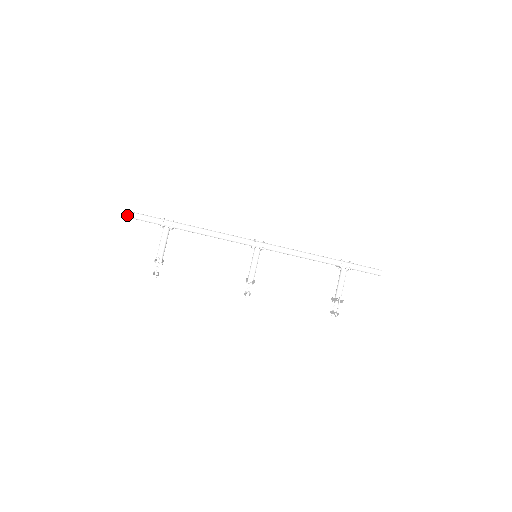
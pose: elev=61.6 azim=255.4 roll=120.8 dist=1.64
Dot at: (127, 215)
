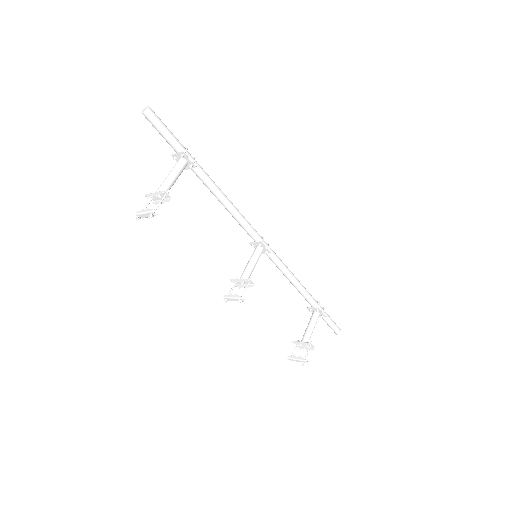
Dot at: (147, 110)
